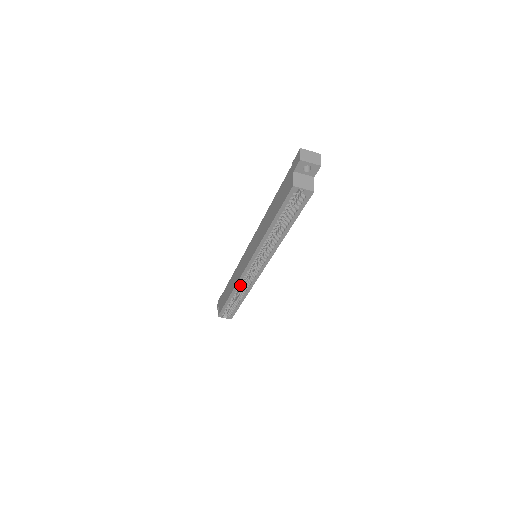
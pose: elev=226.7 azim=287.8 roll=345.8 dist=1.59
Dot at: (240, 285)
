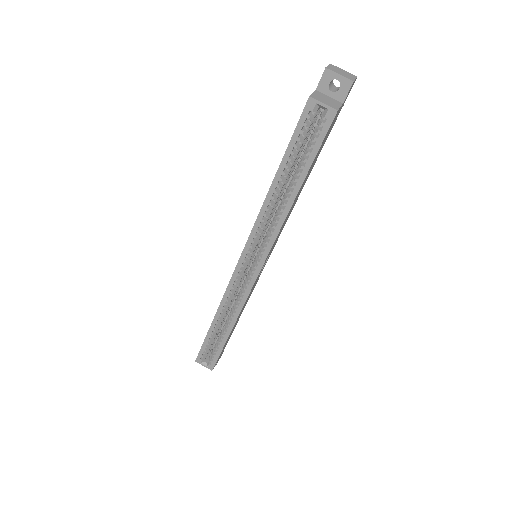
Dot at: (228, 299)
